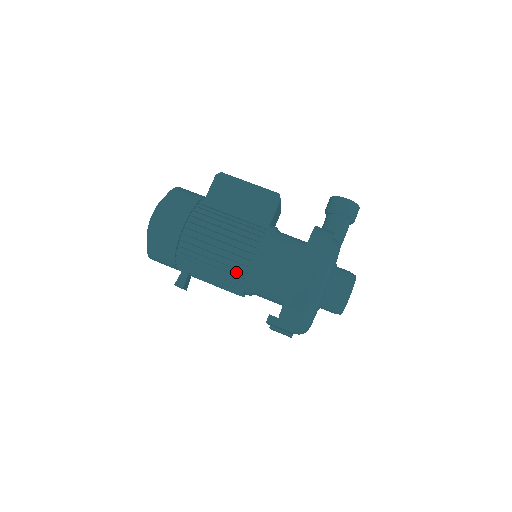
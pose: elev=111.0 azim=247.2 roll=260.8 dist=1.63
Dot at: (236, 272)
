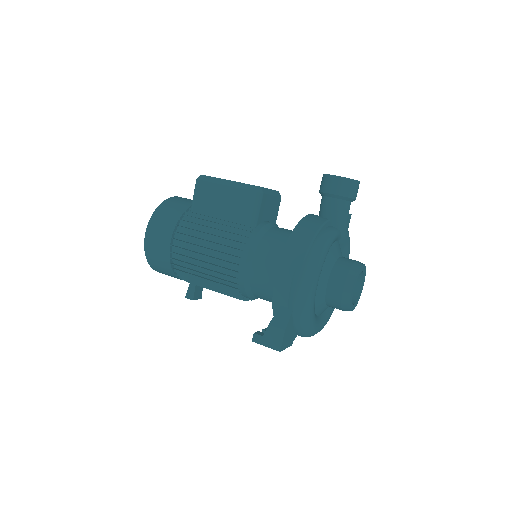
Dot at: (228, 284)
